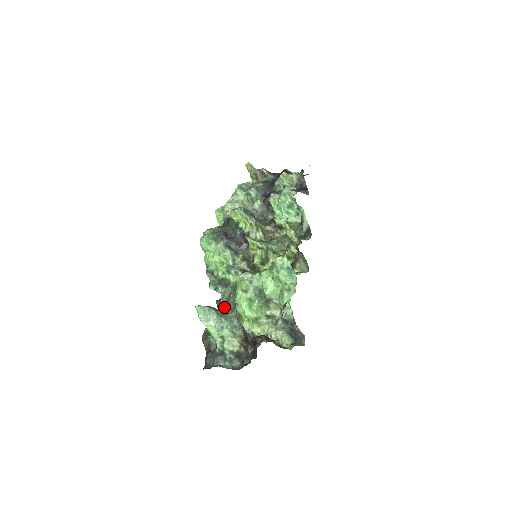
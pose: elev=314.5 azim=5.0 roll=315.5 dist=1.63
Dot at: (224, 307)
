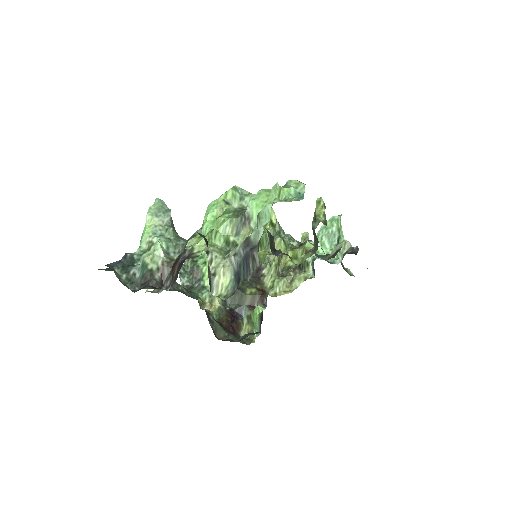
Dot at: occluded
